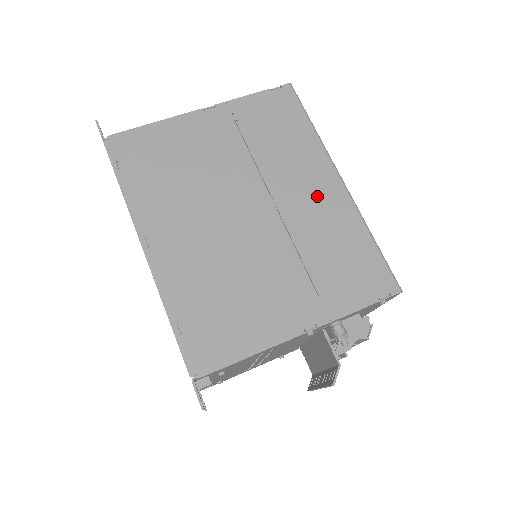
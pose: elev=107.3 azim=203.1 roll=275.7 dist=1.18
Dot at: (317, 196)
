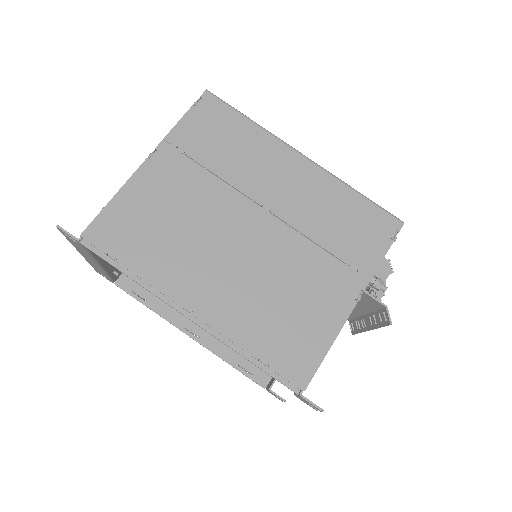
Dot at: (295, 182)
